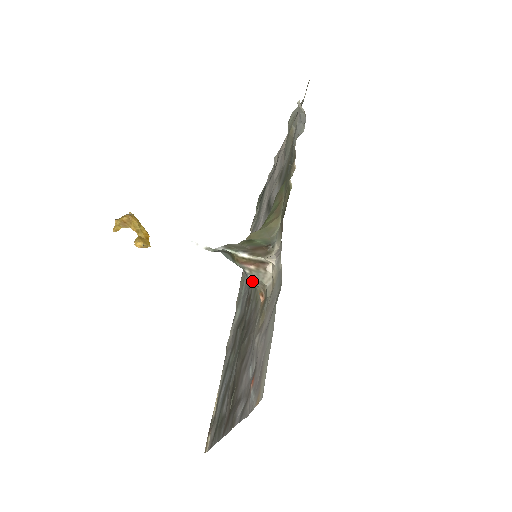
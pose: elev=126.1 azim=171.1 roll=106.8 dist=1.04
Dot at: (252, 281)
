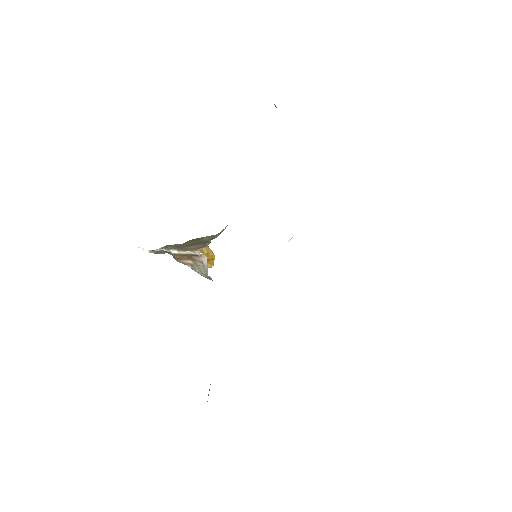
Dot at: occluded
